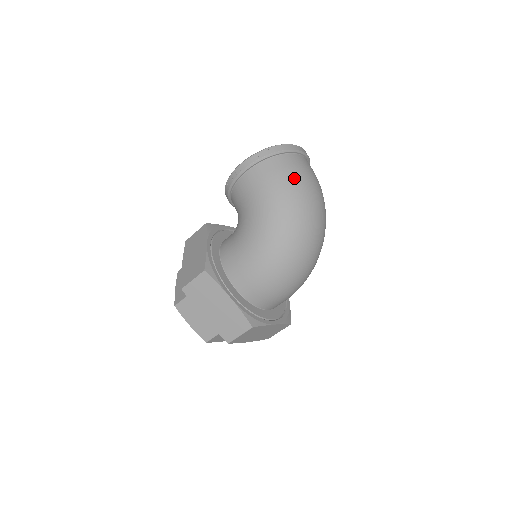
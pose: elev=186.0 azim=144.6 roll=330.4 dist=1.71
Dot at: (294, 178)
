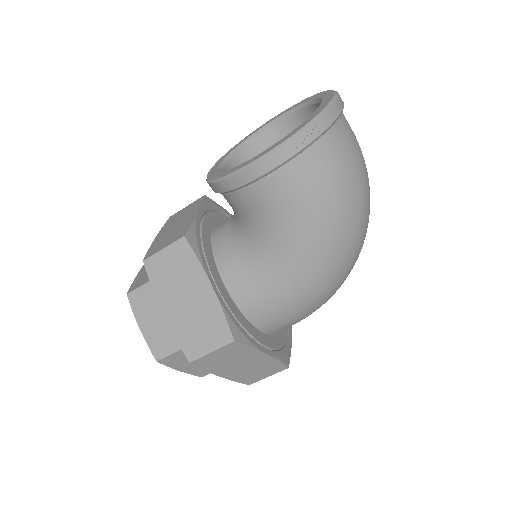
Dot at: (354, 171)
